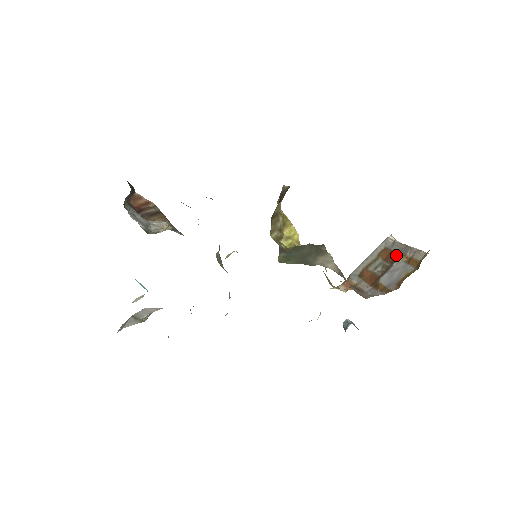
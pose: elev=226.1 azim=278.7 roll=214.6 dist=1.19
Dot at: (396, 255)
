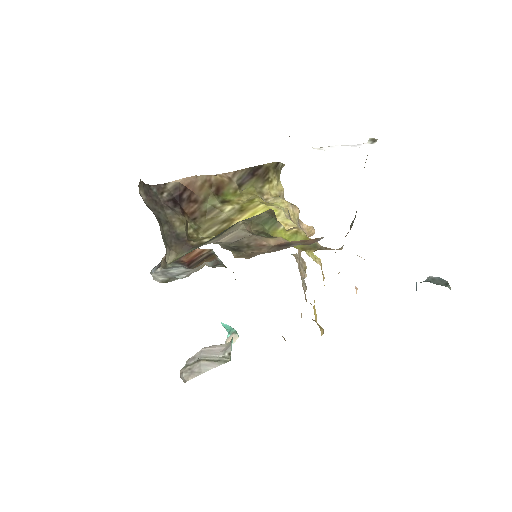
Dot at: occluded
